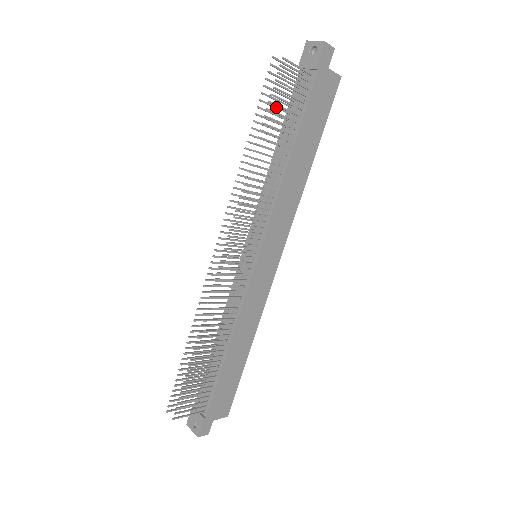
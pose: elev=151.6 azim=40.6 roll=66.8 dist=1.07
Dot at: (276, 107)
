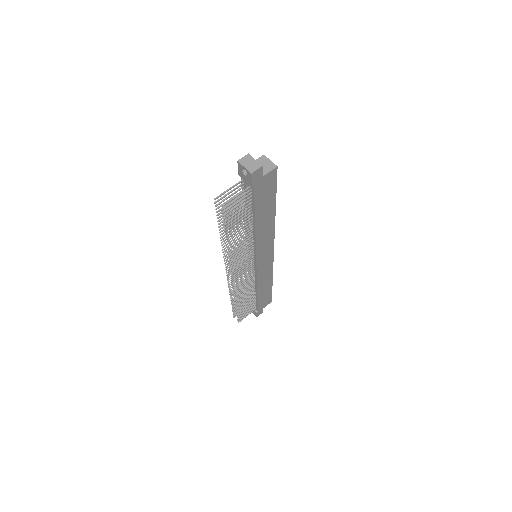
Dot at: occluded
